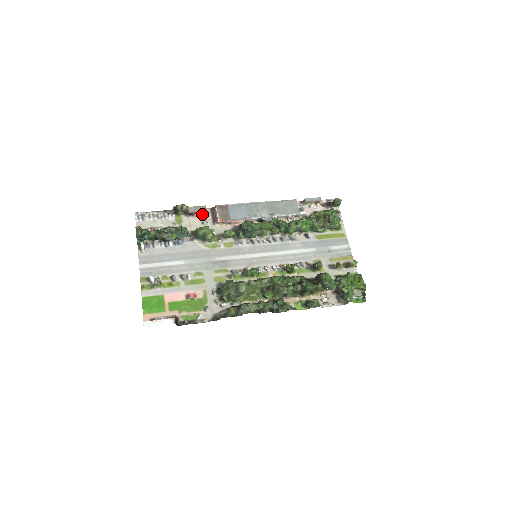
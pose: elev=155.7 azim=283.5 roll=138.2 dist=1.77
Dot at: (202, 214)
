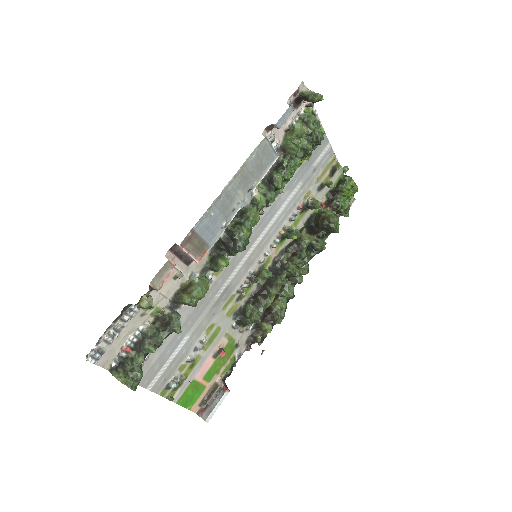
Dot at: occluded
